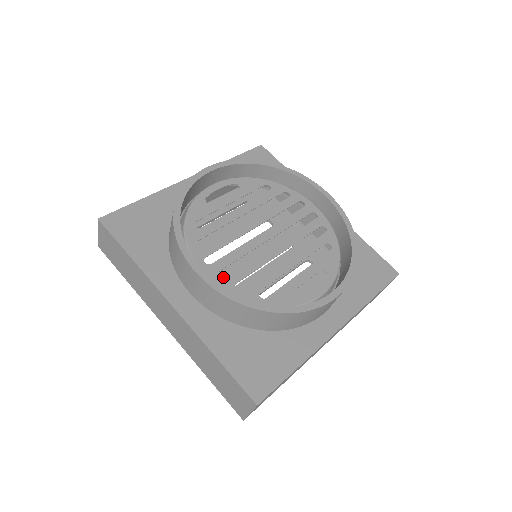
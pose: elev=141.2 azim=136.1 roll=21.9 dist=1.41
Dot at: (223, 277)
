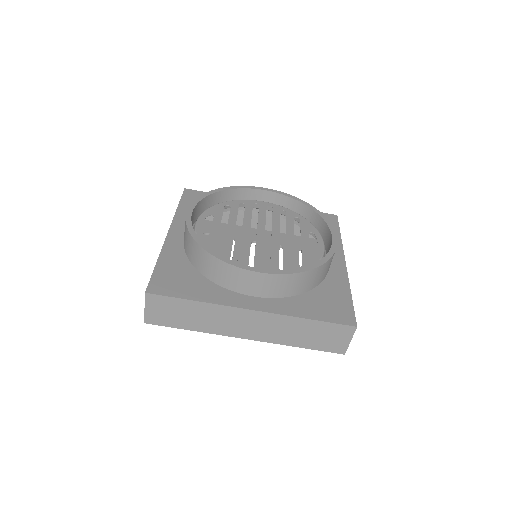
Dot at: occluded
